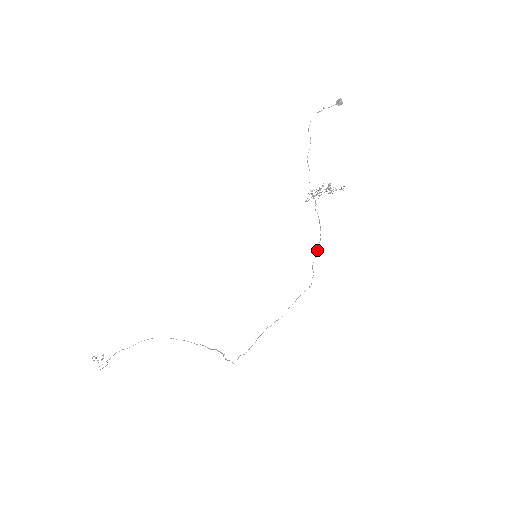
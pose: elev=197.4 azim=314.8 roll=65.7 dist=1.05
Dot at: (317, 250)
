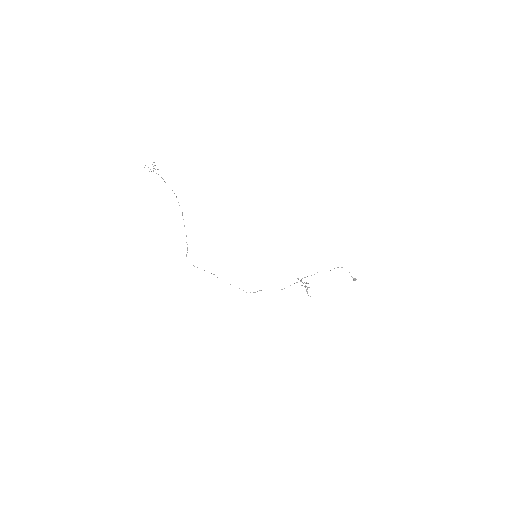
Dot at: occluded
